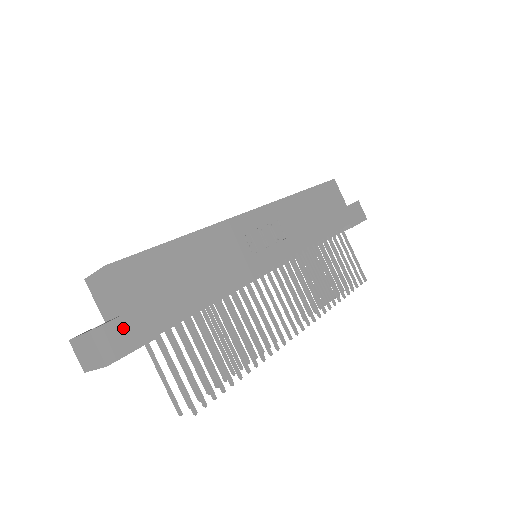
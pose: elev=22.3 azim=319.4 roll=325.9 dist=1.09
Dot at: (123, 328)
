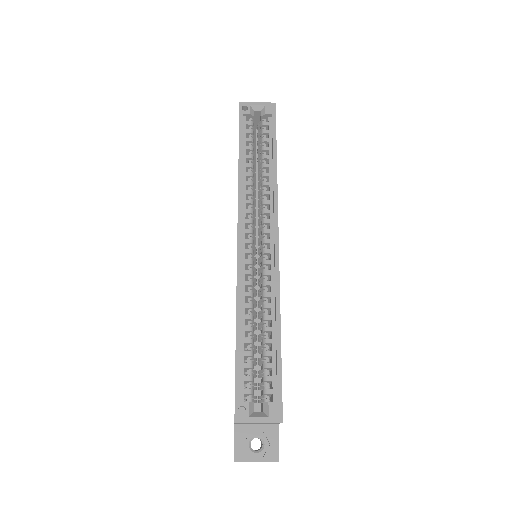
Dot at: (278, 434)
